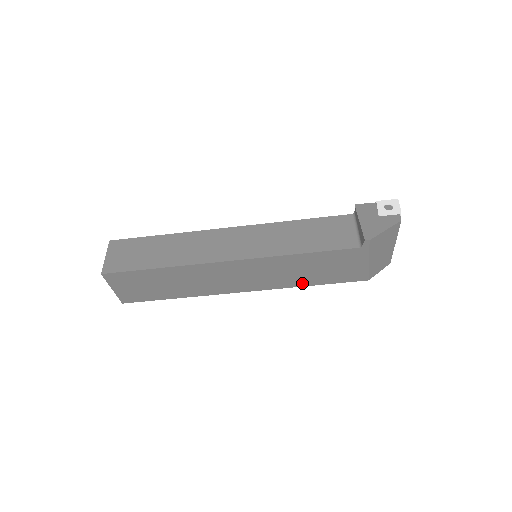
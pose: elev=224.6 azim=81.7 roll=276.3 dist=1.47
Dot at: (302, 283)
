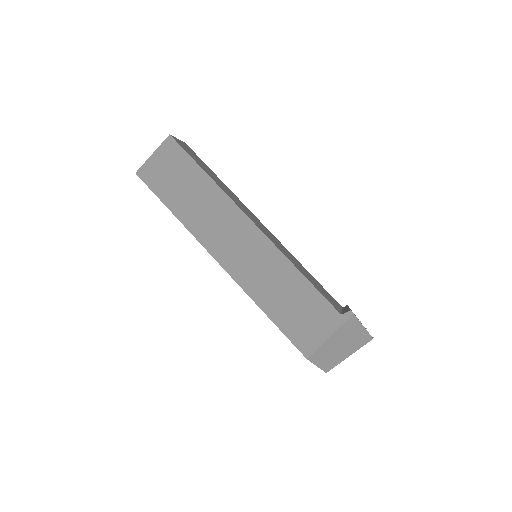
Dot at: (265, 305)
